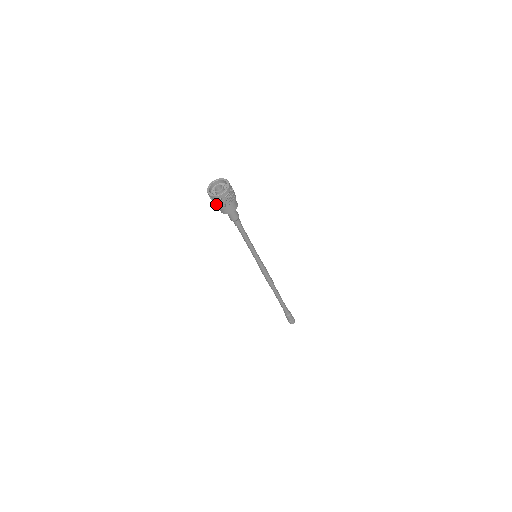
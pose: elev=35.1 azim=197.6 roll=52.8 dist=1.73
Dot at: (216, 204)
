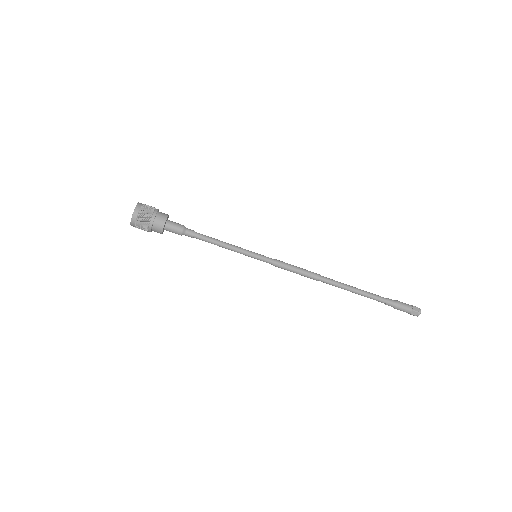
Dot at: (144, 222)
